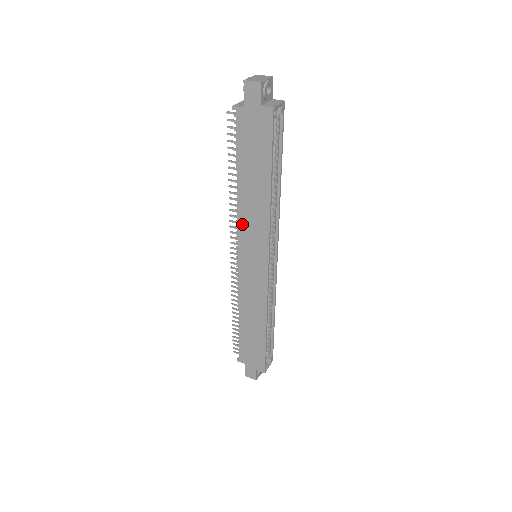
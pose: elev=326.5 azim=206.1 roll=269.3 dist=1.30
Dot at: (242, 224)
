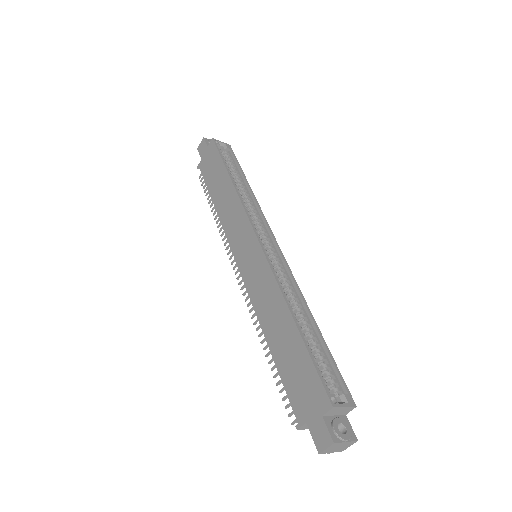
Dot at: (227, 230)
